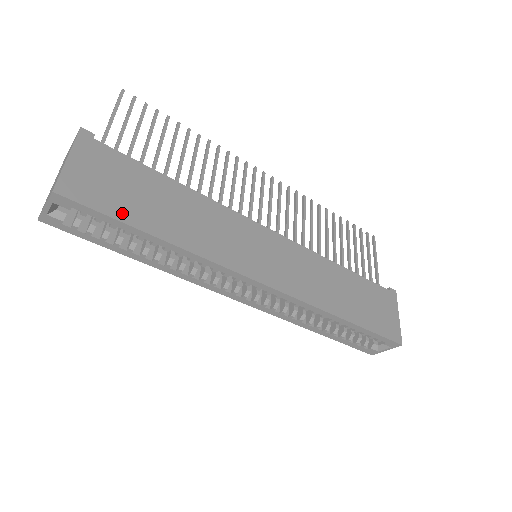
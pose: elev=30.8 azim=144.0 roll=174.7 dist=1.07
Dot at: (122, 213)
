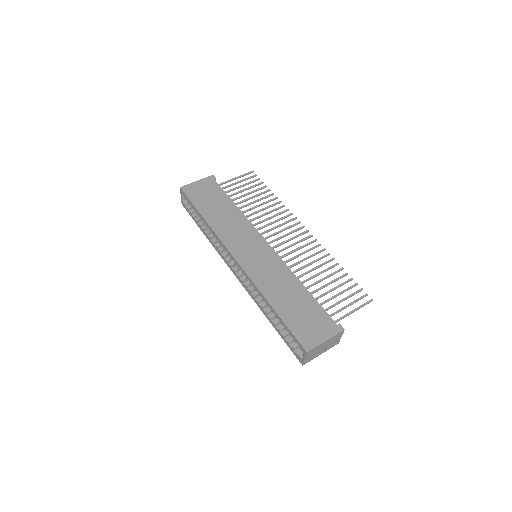
Dot at: (197, 203)
